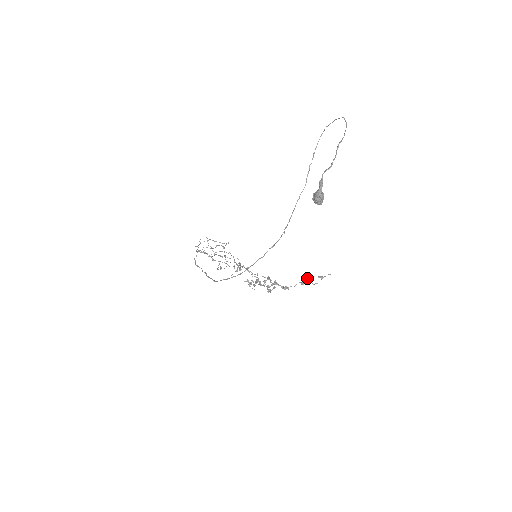
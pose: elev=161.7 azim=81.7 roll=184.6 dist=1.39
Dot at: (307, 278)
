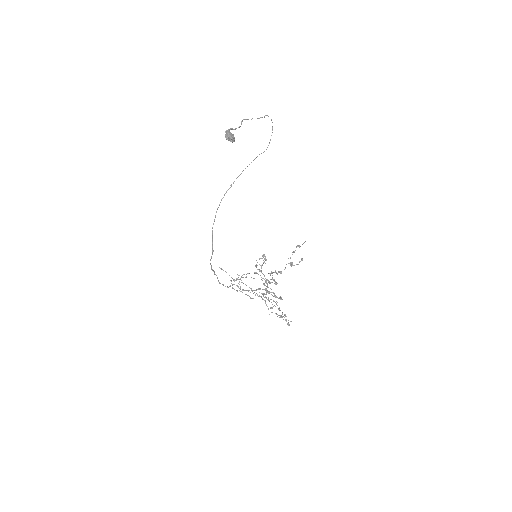
Dot at: occluded
